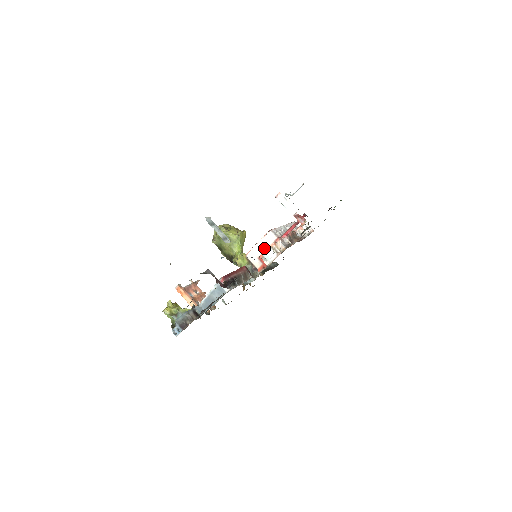
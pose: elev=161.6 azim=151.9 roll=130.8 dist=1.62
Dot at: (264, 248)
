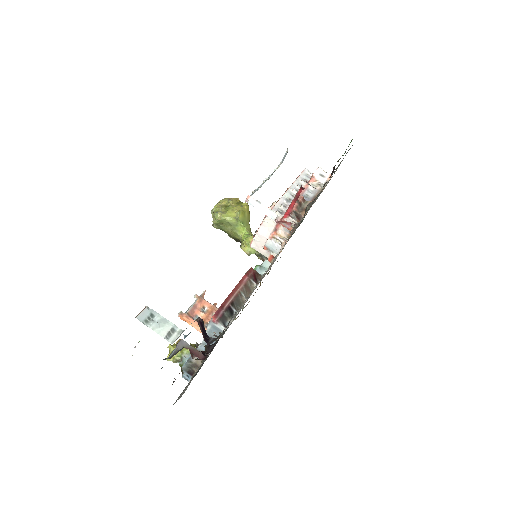
Dot at: (266, 236)
